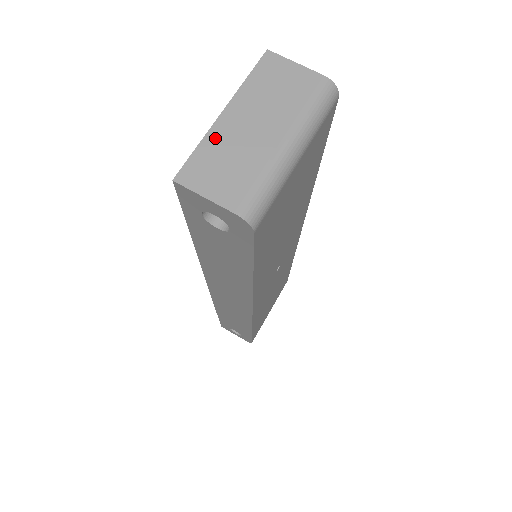
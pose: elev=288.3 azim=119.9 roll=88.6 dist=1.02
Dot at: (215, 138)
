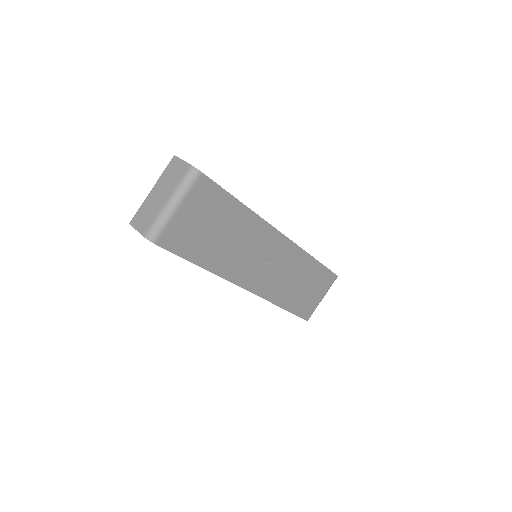
Dot at: (146, 203)
